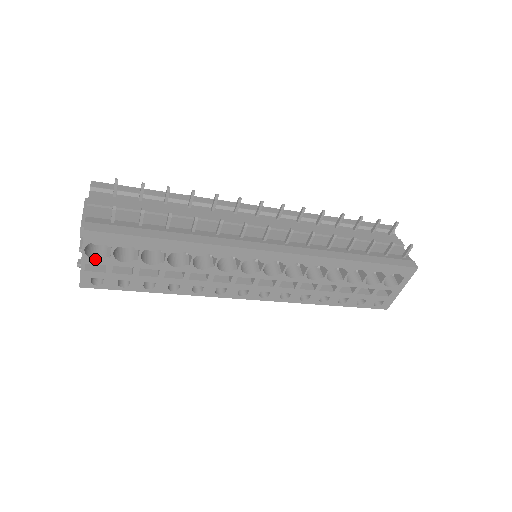
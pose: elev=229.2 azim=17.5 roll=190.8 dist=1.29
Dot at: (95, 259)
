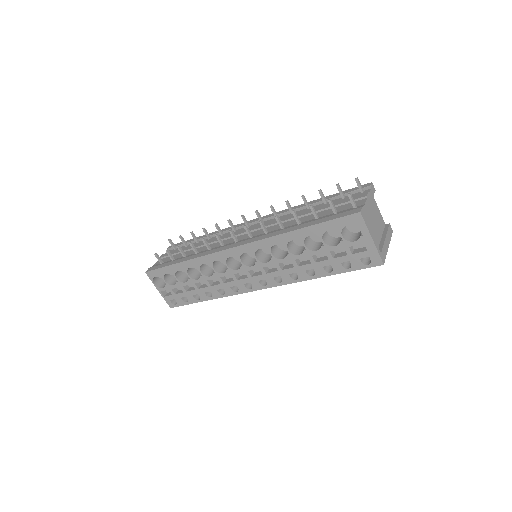
Dot at: (162, 288)
